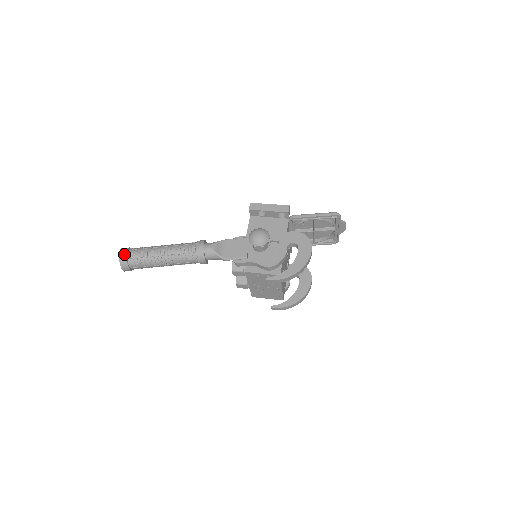
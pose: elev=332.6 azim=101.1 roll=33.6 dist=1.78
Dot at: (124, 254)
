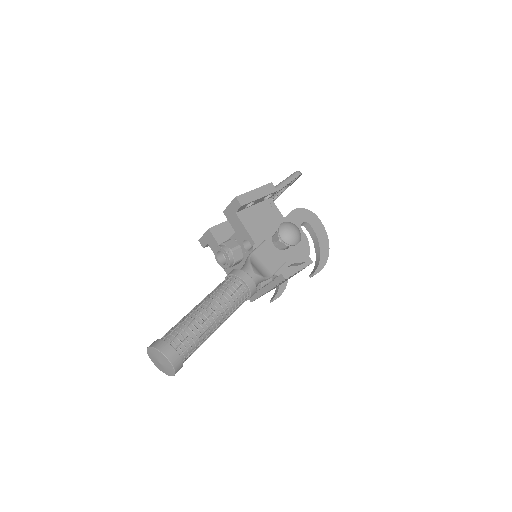
Dot at: (173, 353)
